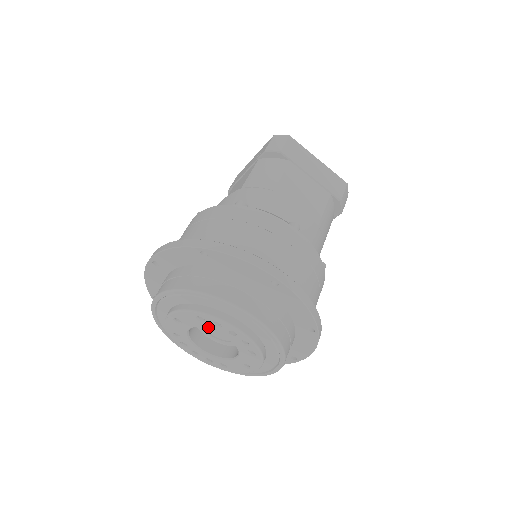
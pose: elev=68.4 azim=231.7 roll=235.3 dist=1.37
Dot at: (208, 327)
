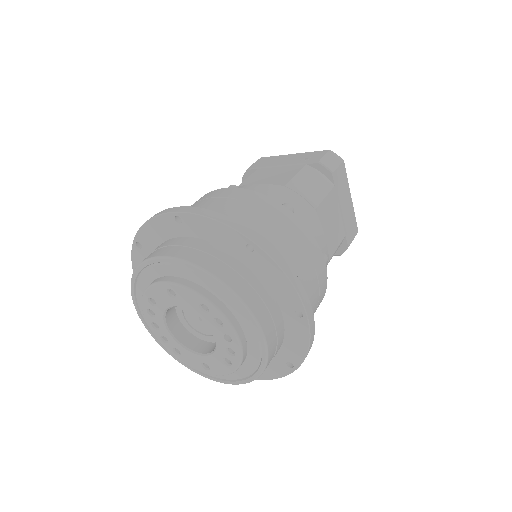
Dot at: (204, 318)
